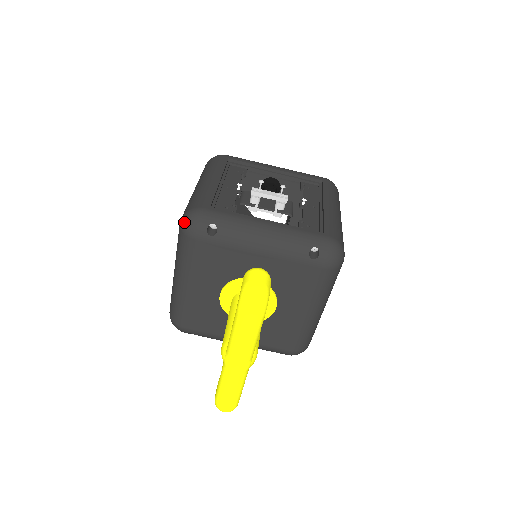
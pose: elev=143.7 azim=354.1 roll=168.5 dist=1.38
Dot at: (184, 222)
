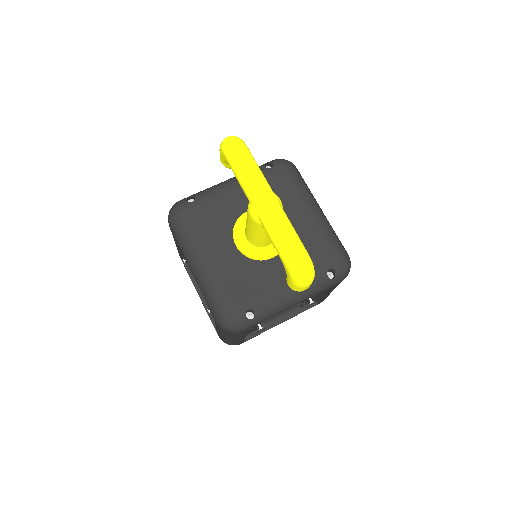
Dot at: (170, 214)
